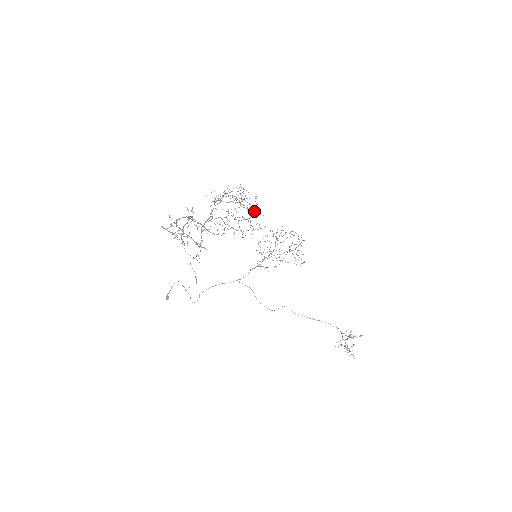
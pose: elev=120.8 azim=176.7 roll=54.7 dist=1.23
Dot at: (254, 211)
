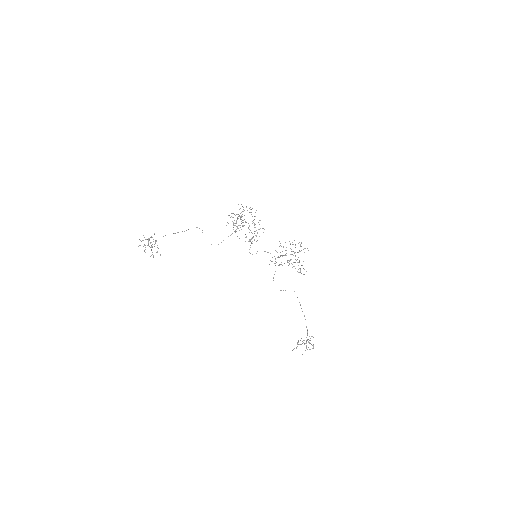
Dot at: occluded
